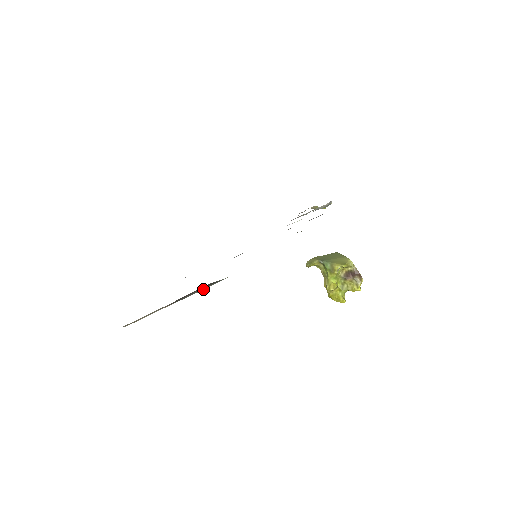
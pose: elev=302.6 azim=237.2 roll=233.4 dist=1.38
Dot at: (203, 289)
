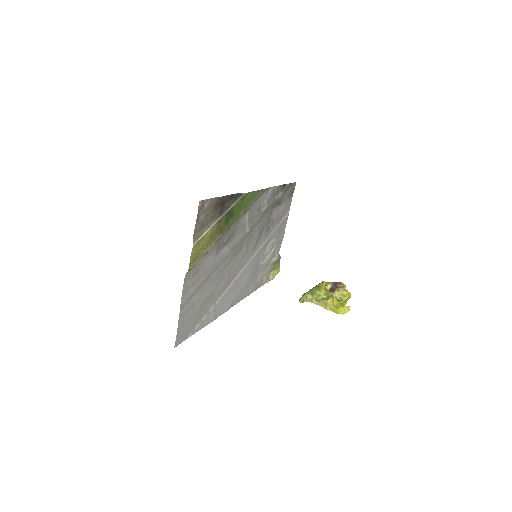
Dot at: (234, 204)
